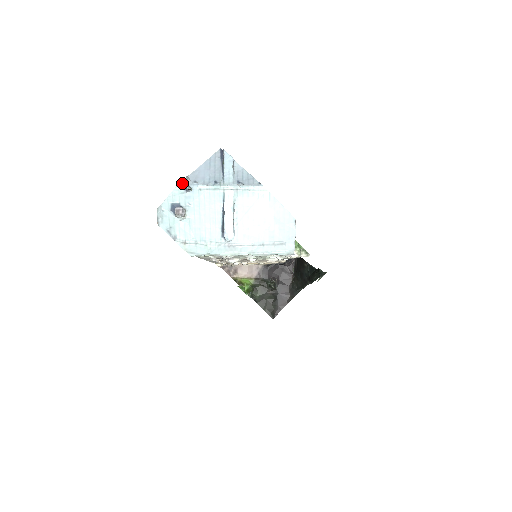
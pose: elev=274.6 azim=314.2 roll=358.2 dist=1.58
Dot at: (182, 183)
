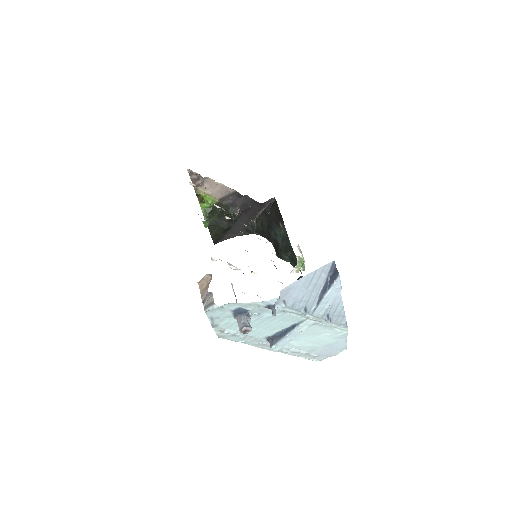
Dot at: (270, 302)
